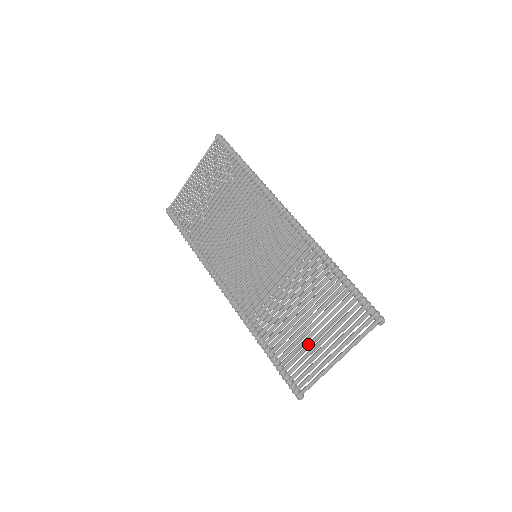
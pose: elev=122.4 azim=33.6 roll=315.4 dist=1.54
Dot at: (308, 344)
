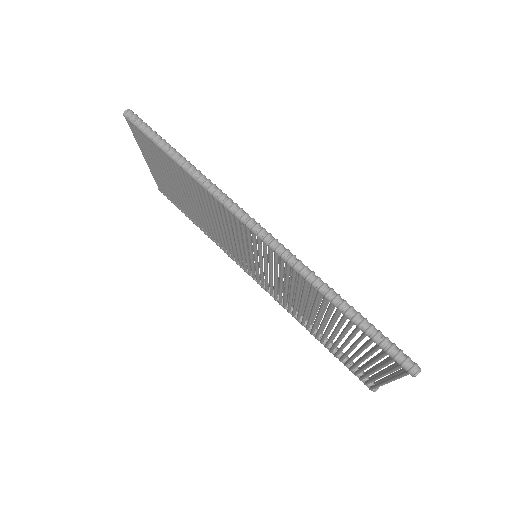
Dot at: (352, 357)
